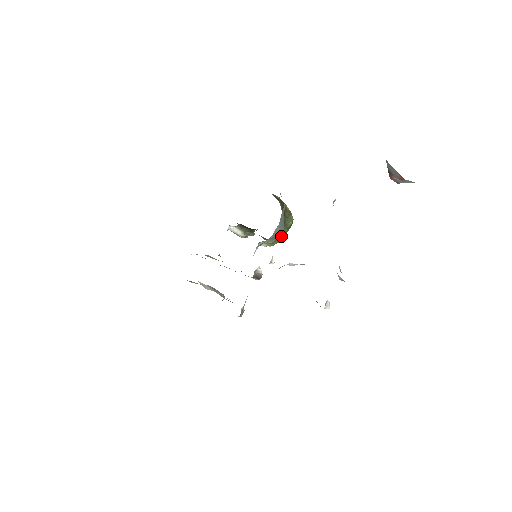
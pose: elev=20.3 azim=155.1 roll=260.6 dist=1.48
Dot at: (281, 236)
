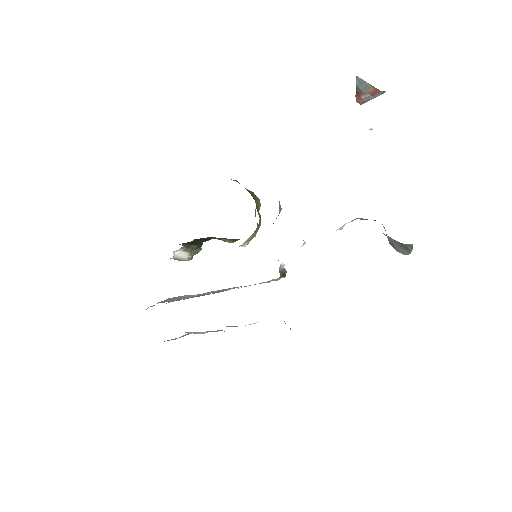
Dot at: occluded
